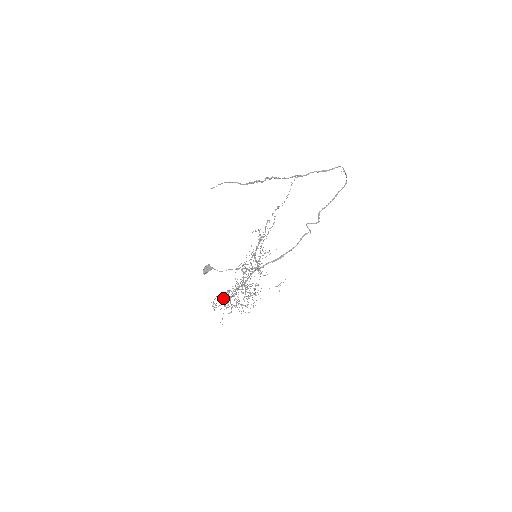
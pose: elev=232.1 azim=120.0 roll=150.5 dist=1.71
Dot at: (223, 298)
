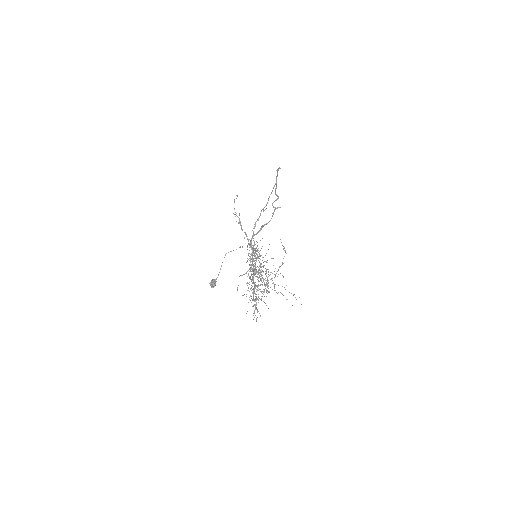
Dot at: occluded
